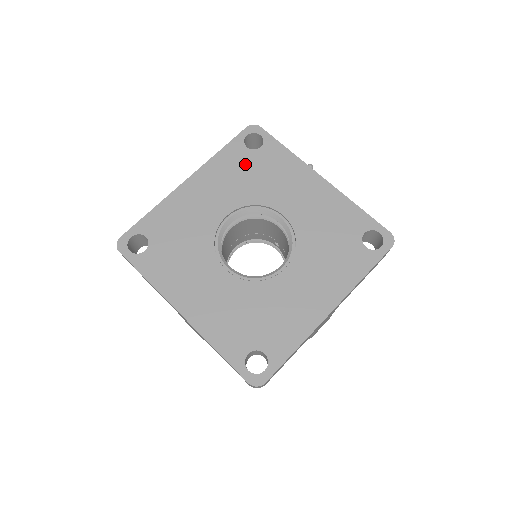
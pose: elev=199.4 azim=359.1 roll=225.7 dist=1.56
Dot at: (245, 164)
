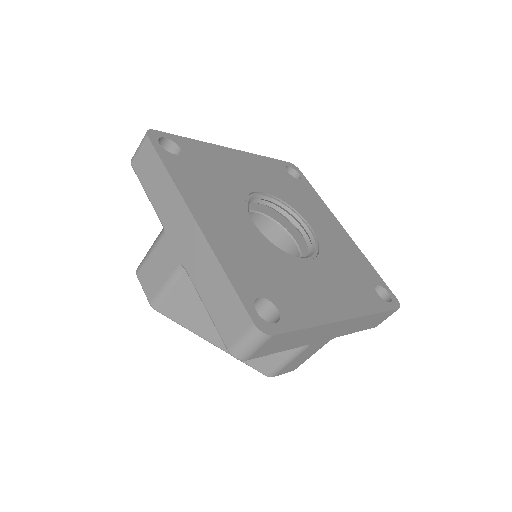
Dot at: (284, 178)
